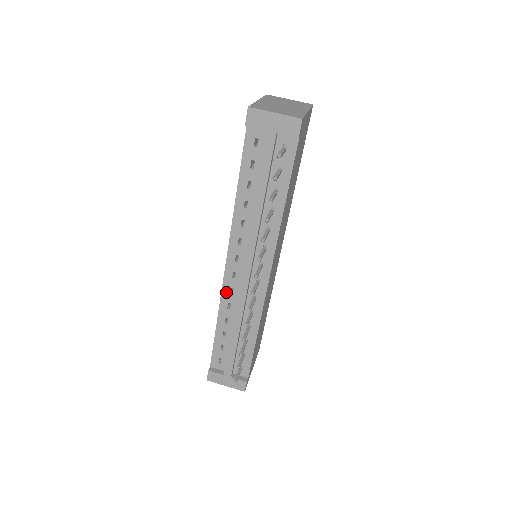
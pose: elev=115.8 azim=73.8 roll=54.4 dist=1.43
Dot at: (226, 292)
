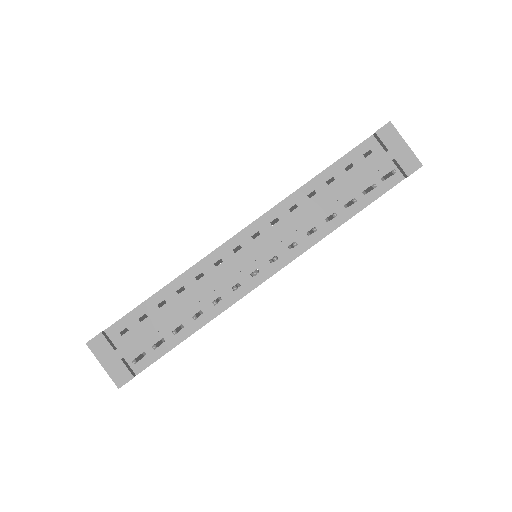
Dot at: (211, 260)
